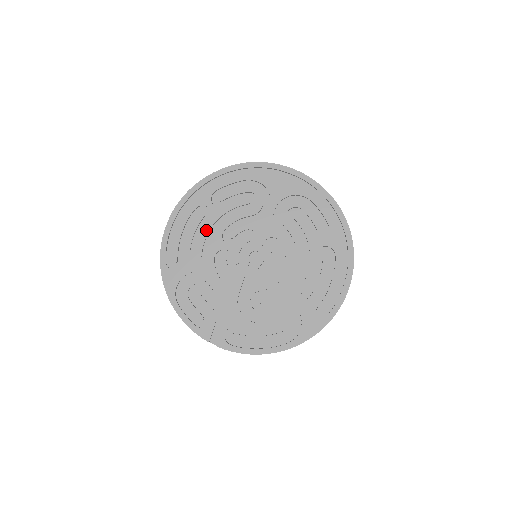
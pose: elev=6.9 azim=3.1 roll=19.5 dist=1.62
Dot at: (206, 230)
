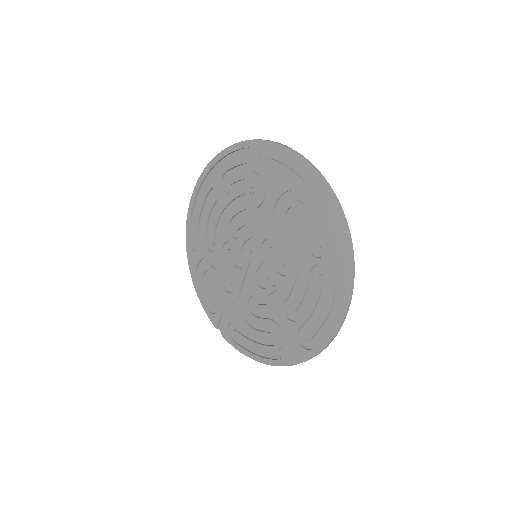
Dot at: (217, 216)
